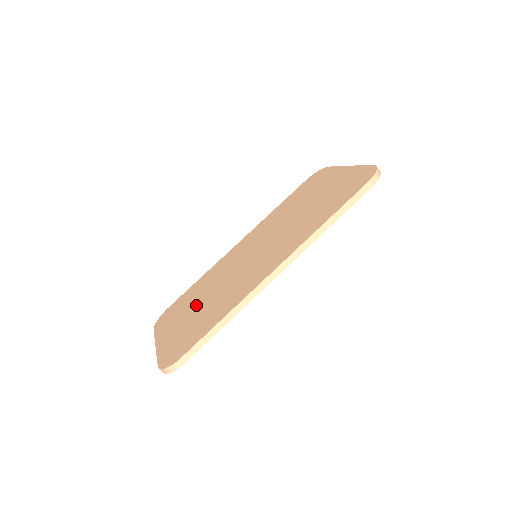
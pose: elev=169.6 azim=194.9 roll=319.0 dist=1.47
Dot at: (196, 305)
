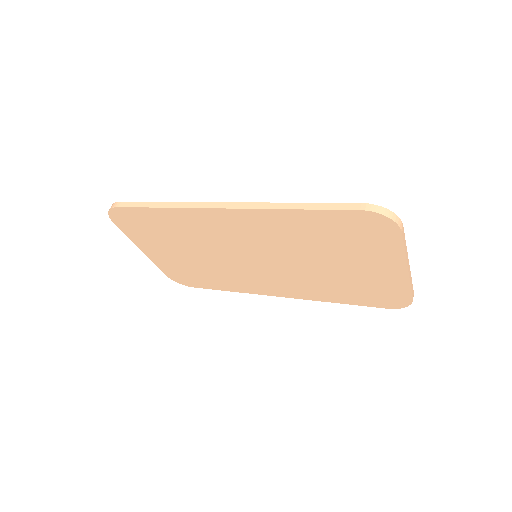
Dot at: occluded
